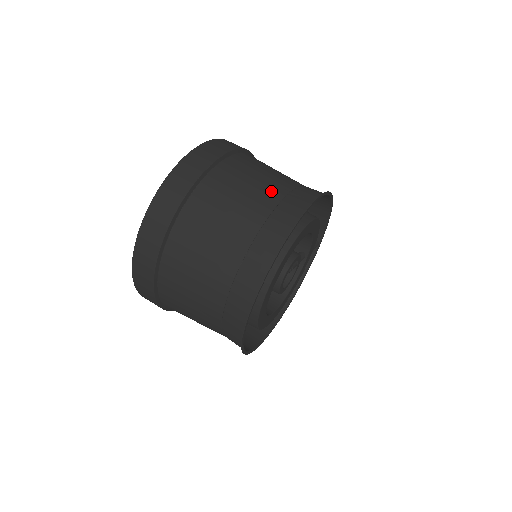
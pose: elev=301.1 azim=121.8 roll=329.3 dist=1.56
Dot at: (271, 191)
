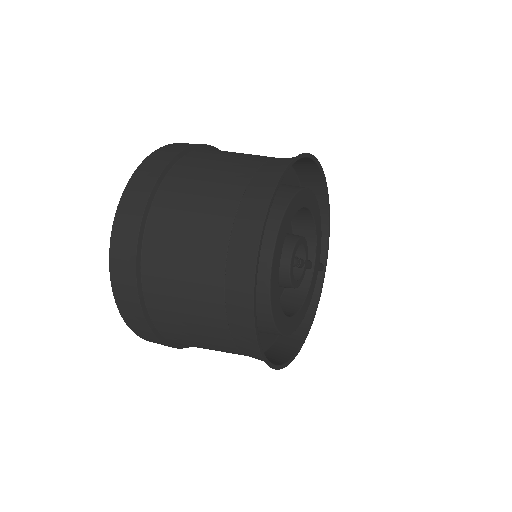
Dot at: (263, 156)
